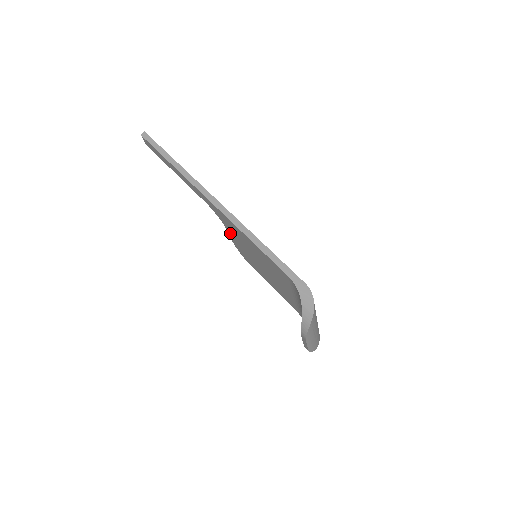
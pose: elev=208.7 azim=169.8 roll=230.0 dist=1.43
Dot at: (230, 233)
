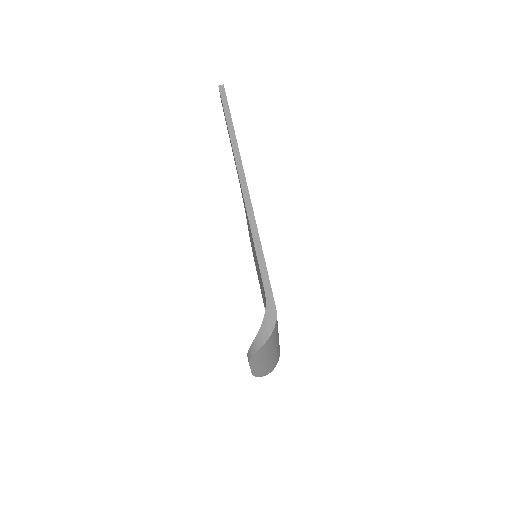
Dot at: occluded
